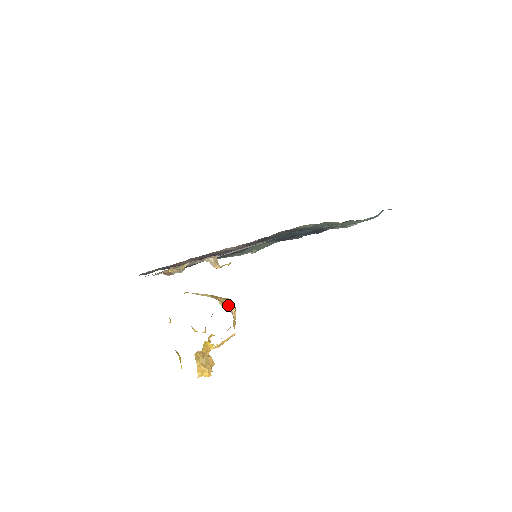
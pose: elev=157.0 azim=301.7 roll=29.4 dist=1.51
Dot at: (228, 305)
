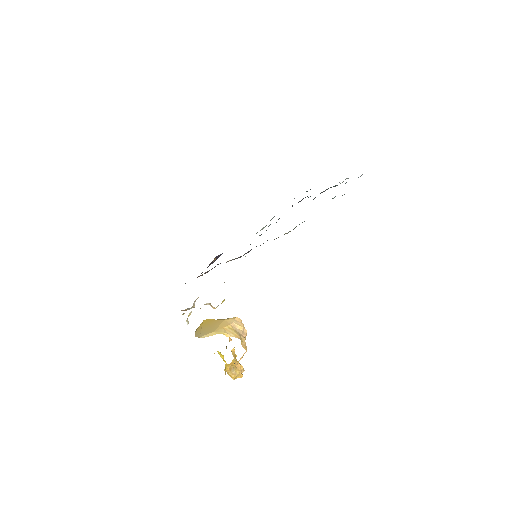
Dot at: (236, 327)
